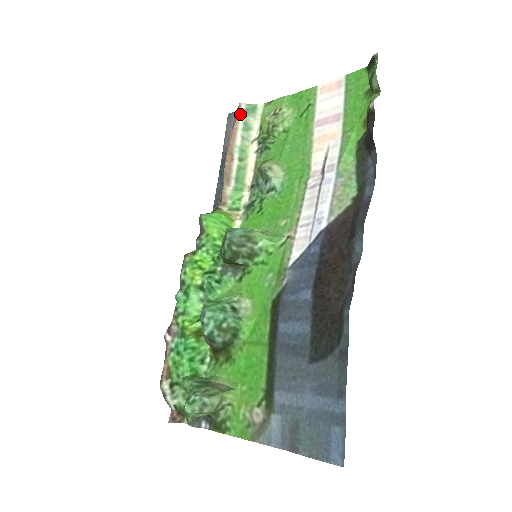
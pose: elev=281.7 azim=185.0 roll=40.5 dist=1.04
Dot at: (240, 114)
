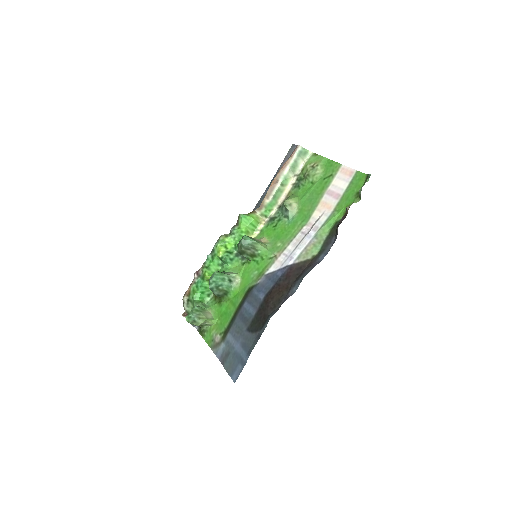
Dot at: (295, 153)
